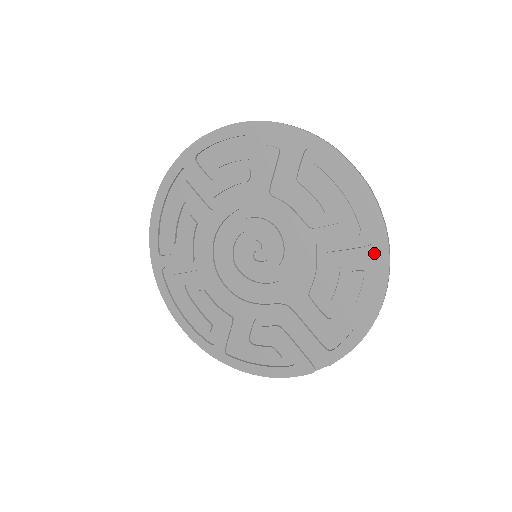
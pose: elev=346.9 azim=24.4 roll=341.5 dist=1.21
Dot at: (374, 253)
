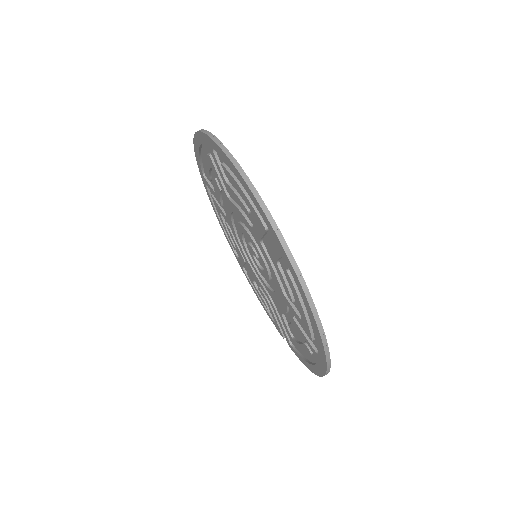
Dot at: (318, 358)
